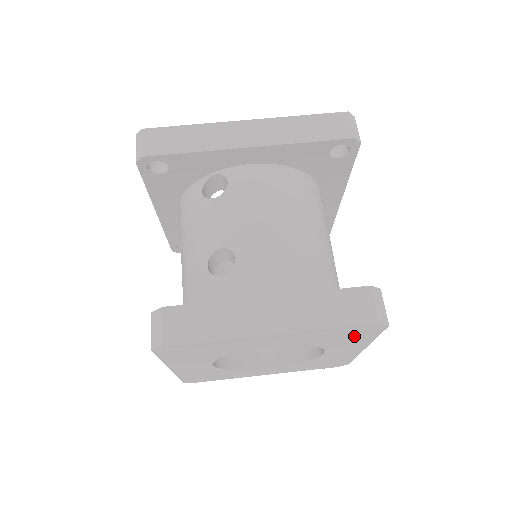
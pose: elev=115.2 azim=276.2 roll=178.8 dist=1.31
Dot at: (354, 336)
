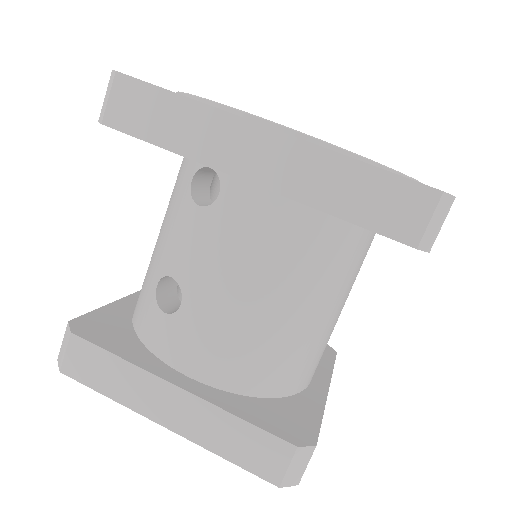
Dot at: occluded
